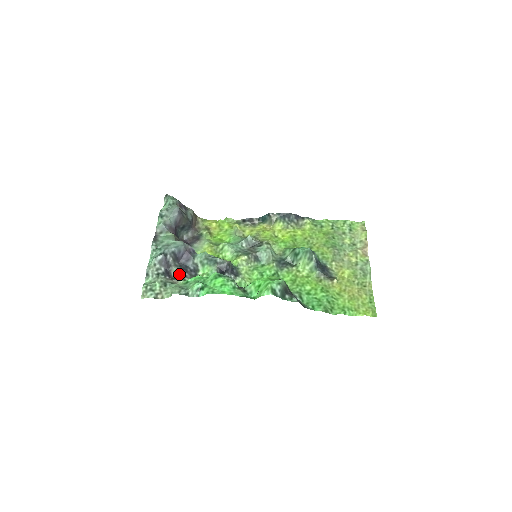
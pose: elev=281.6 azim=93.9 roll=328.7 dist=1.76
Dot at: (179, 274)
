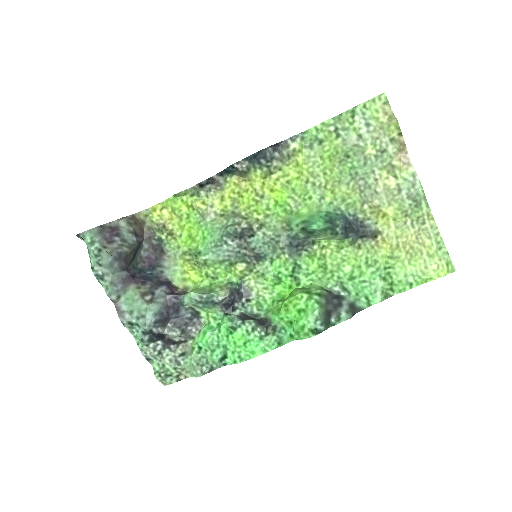
Dot at: (181, 336)
